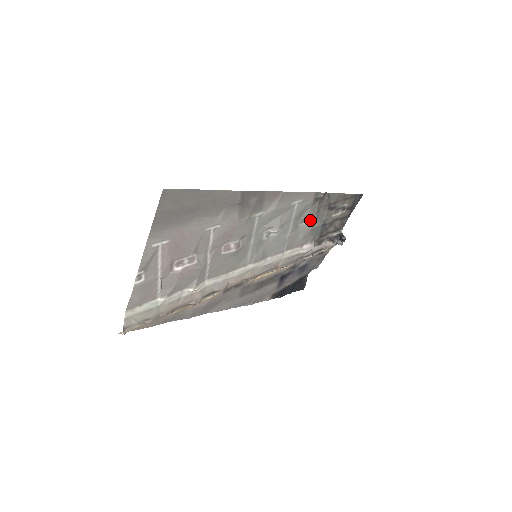
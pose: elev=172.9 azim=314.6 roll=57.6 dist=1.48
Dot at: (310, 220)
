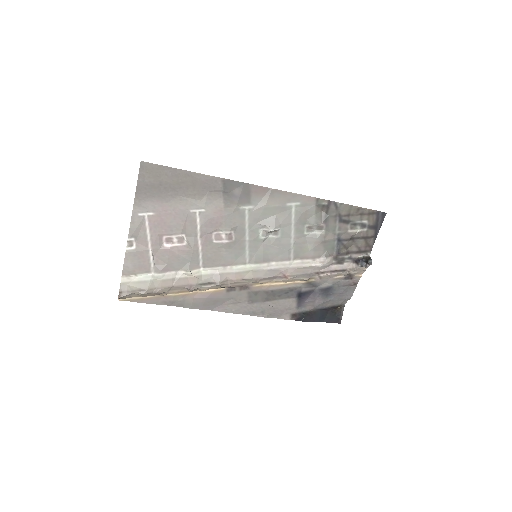
Dot at: (319, 230)
